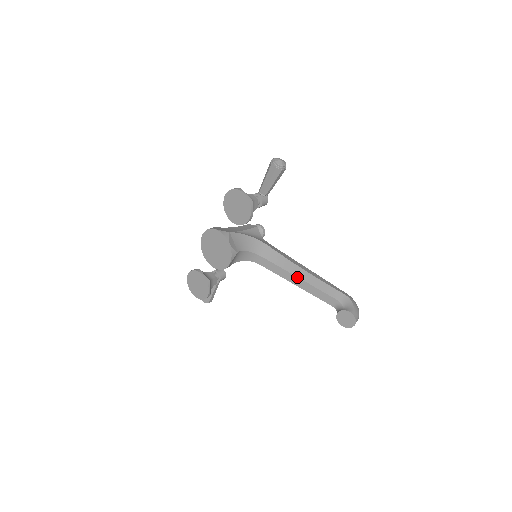
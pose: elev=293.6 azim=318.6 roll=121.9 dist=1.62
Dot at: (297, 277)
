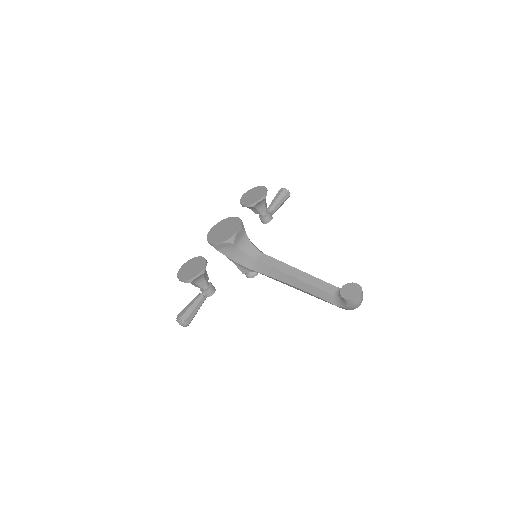
Dot at: (296, 269)
